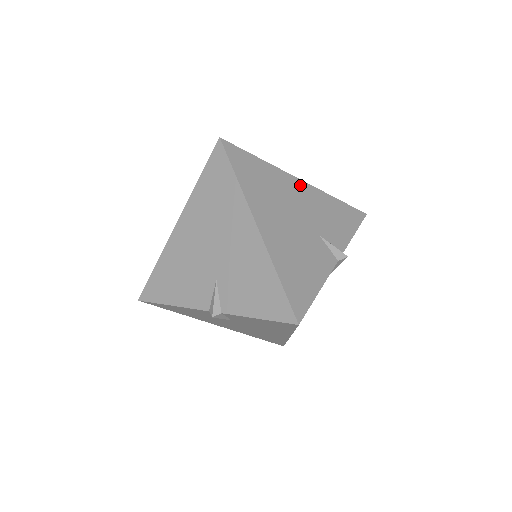
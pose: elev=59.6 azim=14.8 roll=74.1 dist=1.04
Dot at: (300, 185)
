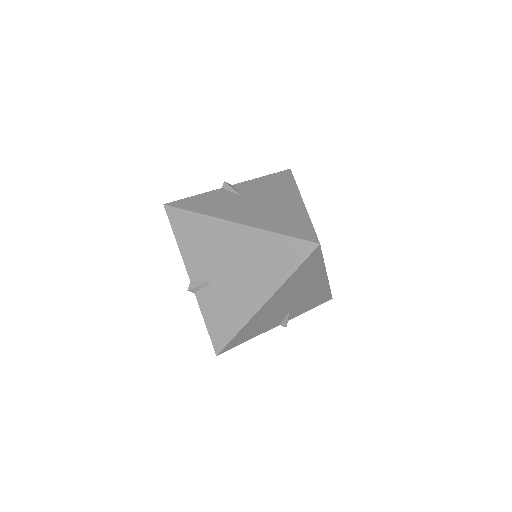
Dot at: (322, 280)
